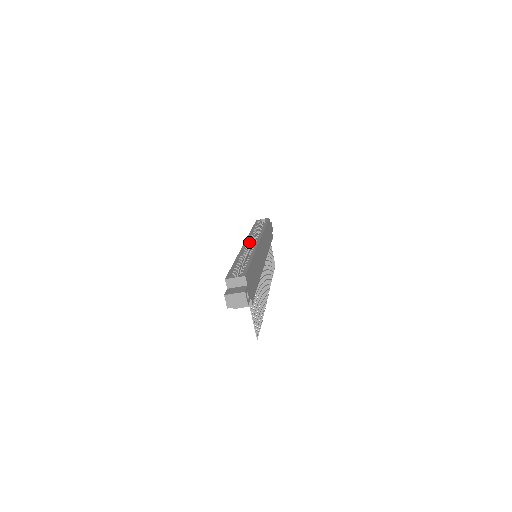
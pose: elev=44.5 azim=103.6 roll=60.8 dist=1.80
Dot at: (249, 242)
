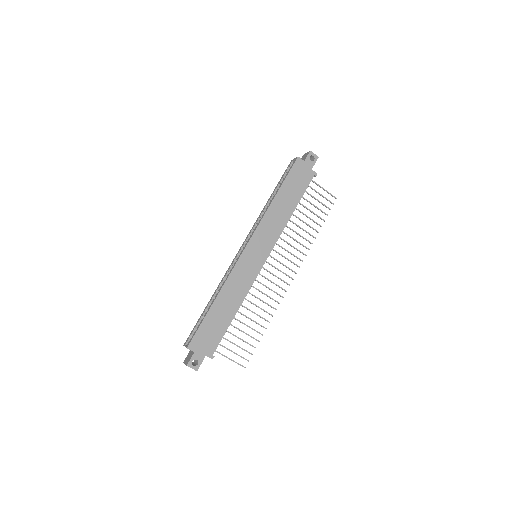
Dot at: (243, 247)
